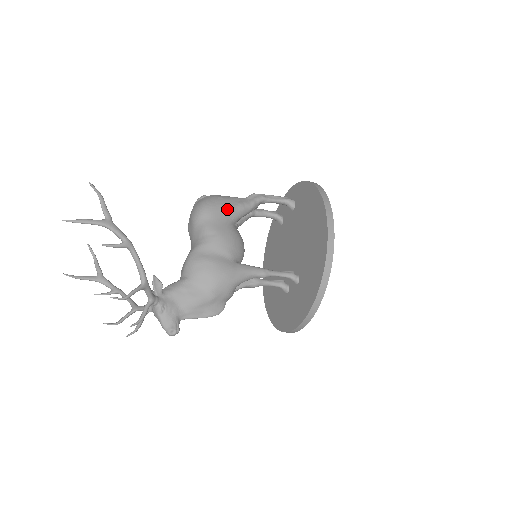
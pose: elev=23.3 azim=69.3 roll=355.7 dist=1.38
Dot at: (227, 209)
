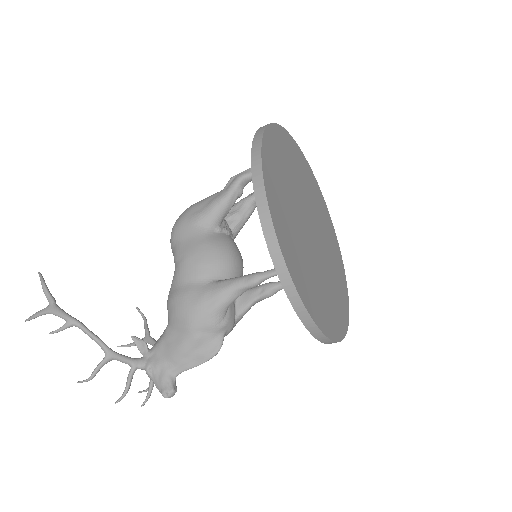
Dot at: (195, 219)
